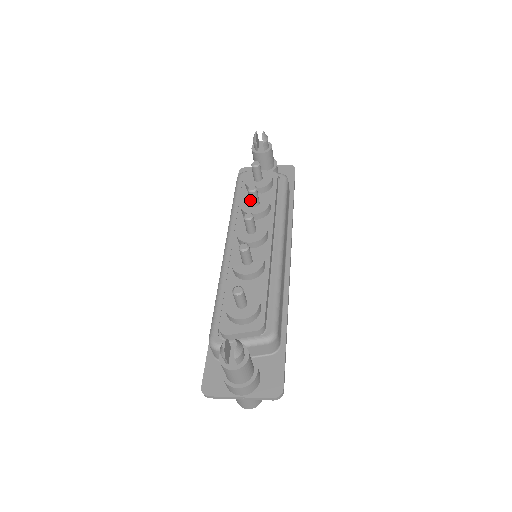
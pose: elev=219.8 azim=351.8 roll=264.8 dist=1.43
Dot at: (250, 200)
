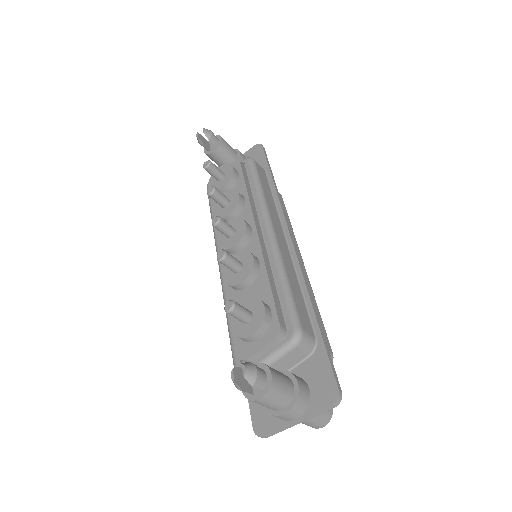
Dot at: occluded
